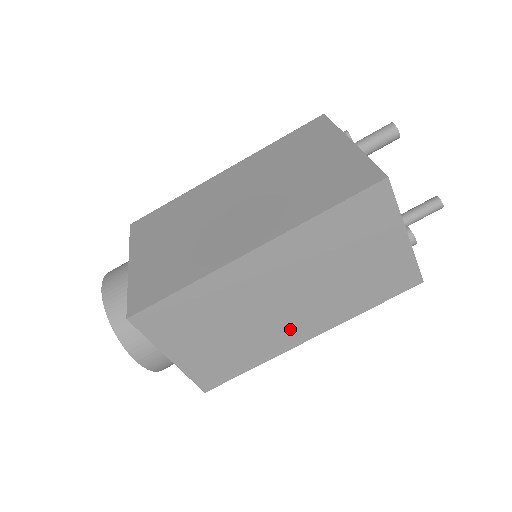
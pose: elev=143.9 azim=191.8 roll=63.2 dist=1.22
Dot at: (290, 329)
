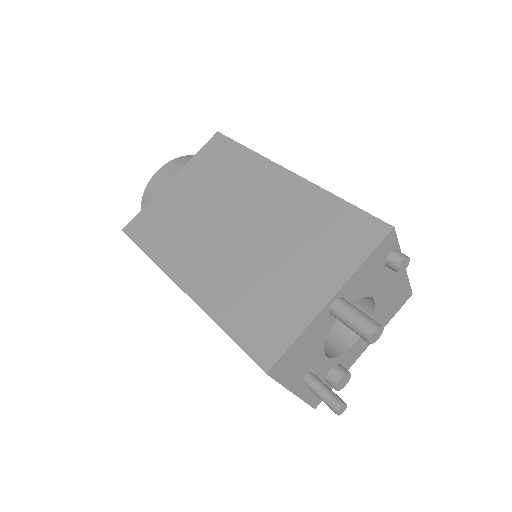
Dot at: occluded
